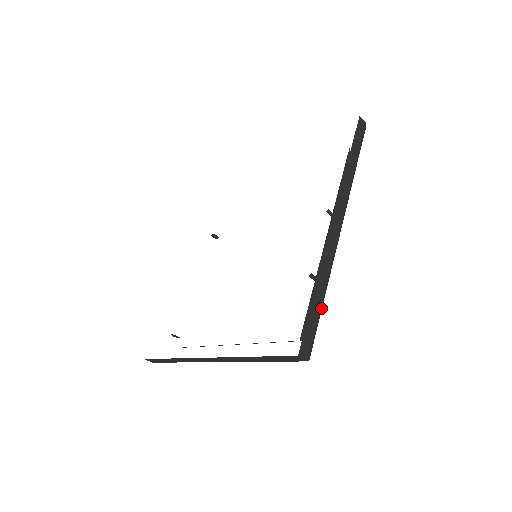
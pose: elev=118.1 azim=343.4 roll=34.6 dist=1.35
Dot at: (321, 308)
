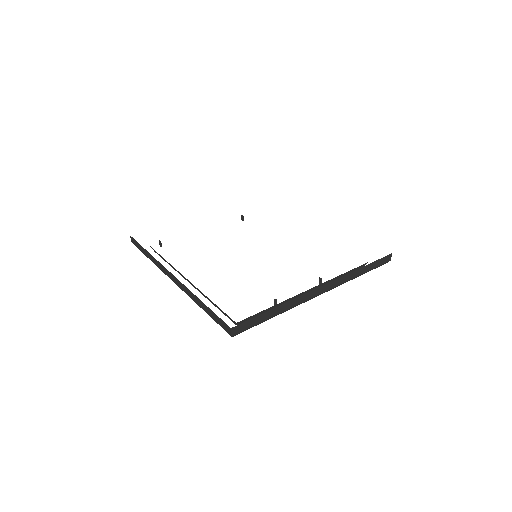
Dot at: (266, 320)
